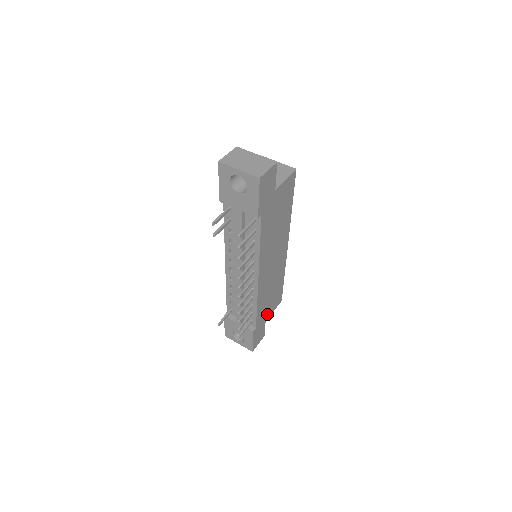
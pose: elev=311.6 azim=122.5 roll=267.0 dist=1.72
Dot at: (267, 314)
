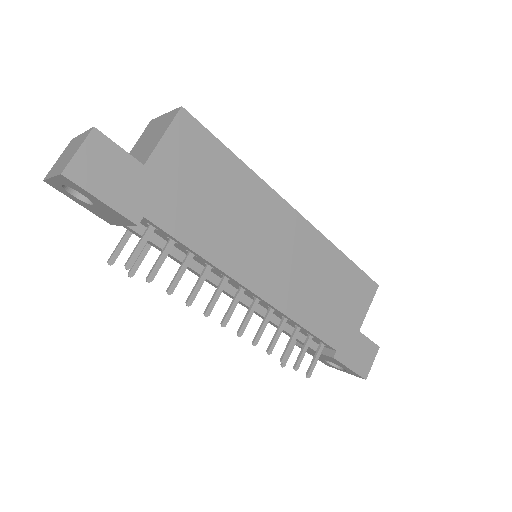
Dot at: (352, 320)
